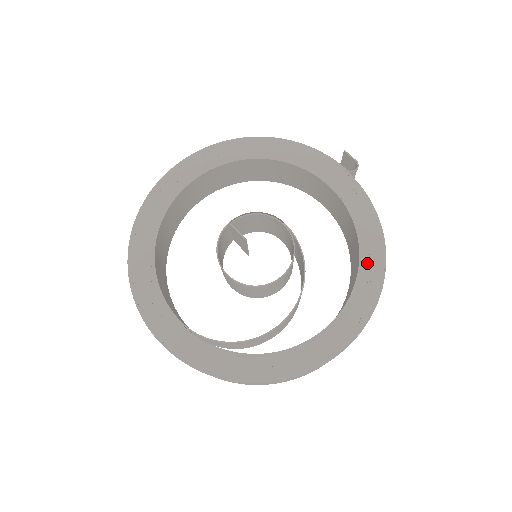
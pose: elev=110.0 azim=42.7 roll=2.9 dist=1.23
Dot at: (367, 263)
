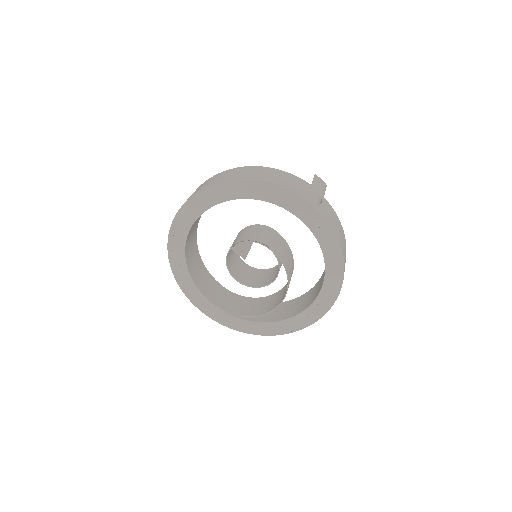
Dot at: (330, 273)
